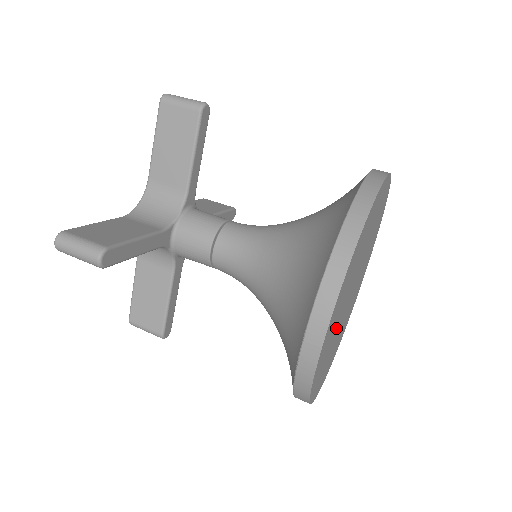
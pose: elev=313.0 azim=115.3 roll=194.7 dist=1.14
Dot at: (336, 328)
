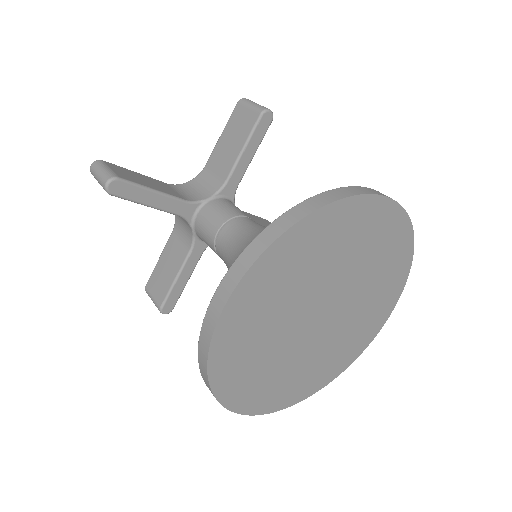
Dot at: (277, 335)
